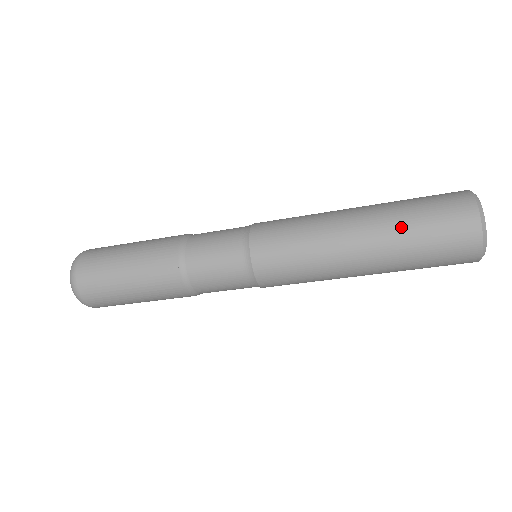
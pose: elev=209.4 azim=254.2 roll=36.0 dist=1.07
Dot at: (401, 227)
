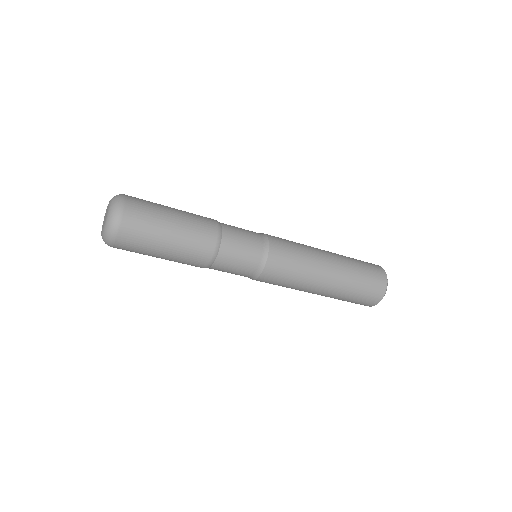
Dot at: (352, 279)
